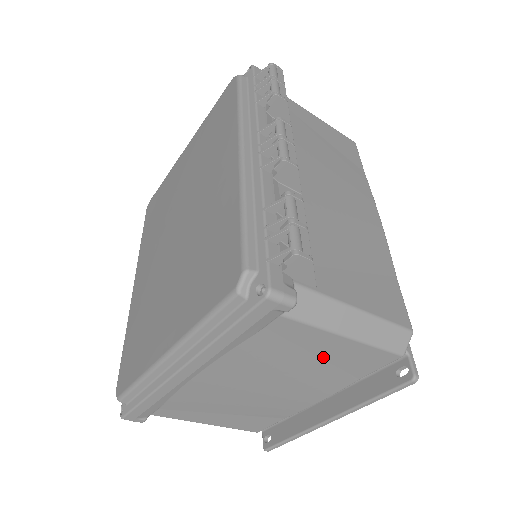
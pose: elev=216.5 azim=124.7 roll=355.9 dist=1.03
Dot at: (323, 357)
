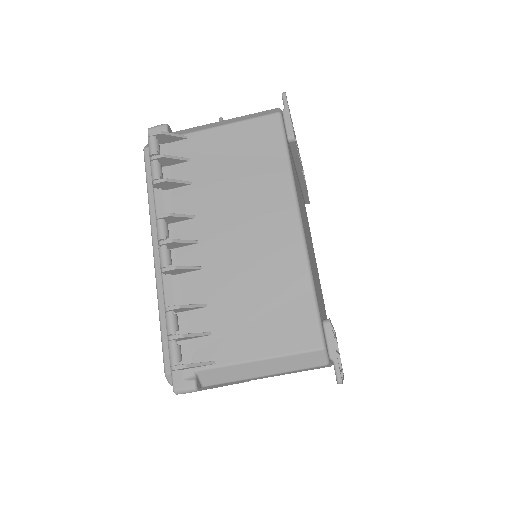
Dot at: occluded
